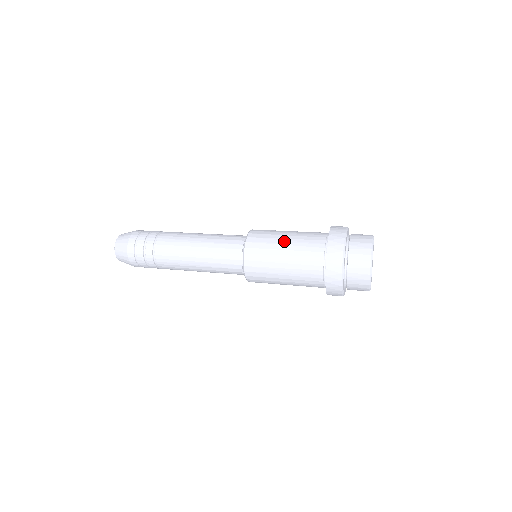
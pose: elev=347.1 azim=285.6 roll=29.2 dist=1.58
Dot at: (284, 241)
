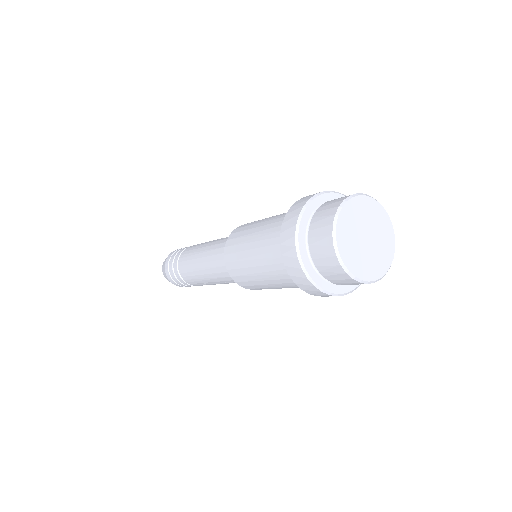
Dot at: (265, 219)
